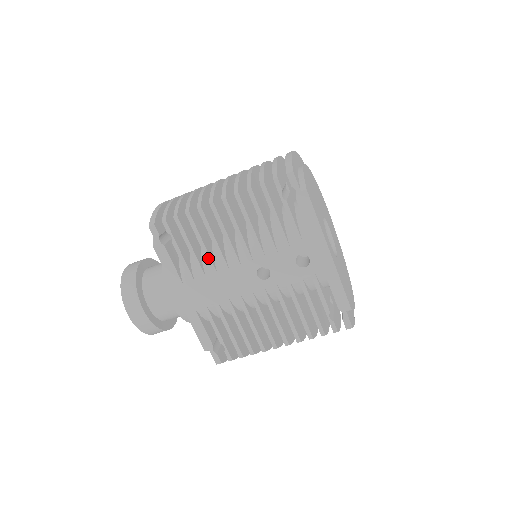
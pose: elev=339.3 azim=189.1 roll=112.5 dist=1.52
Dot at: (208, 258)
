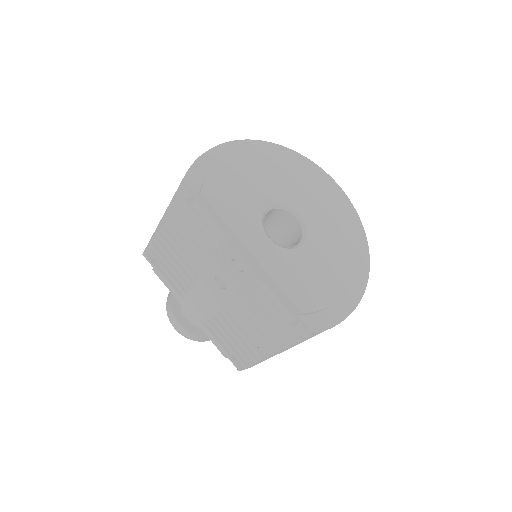
Dot at: (183, 274)
